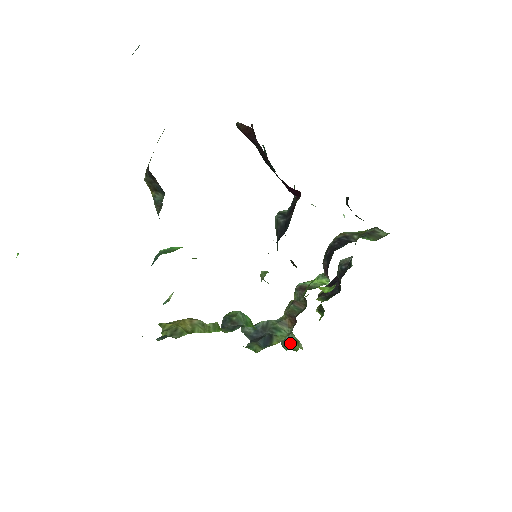
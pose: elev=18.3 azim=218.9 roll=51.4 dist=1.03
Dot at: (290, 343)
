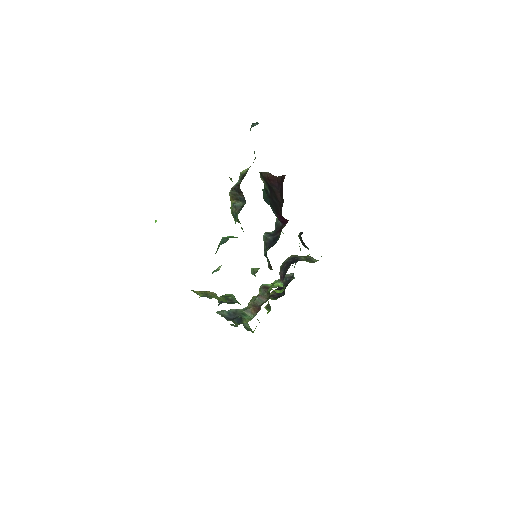
Dot at: (247, 327)
